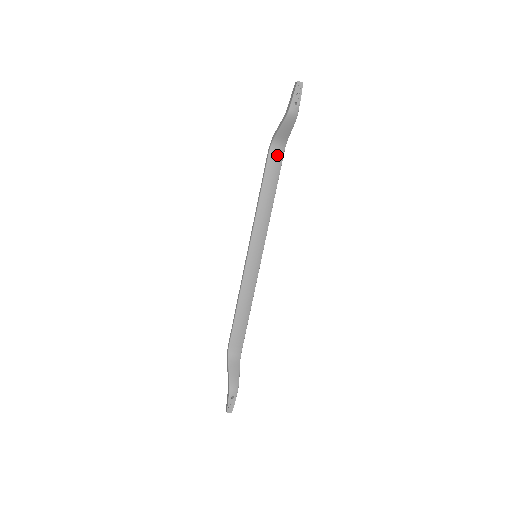
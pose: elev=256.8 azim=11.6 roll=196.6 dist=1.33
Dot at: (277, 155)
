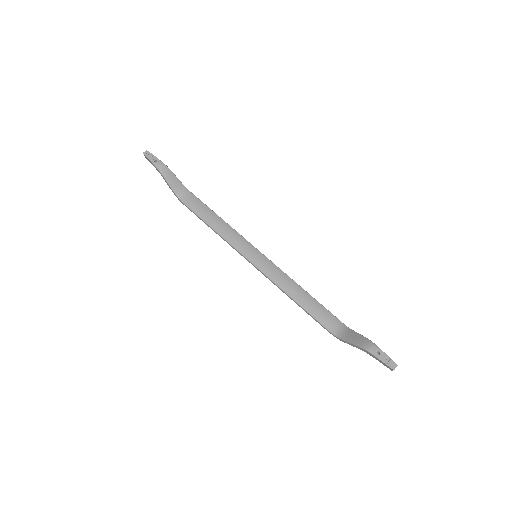
Dot at: (189, 198)
